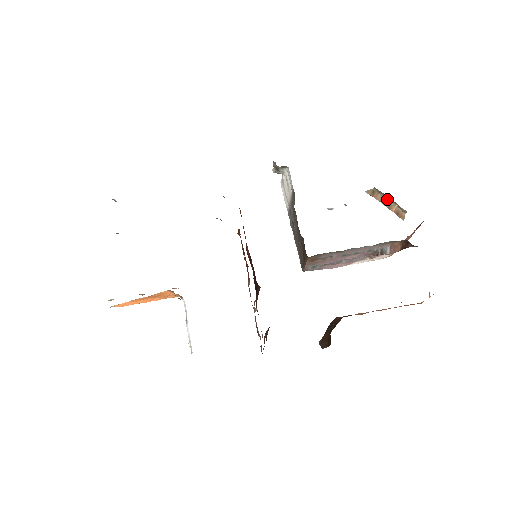
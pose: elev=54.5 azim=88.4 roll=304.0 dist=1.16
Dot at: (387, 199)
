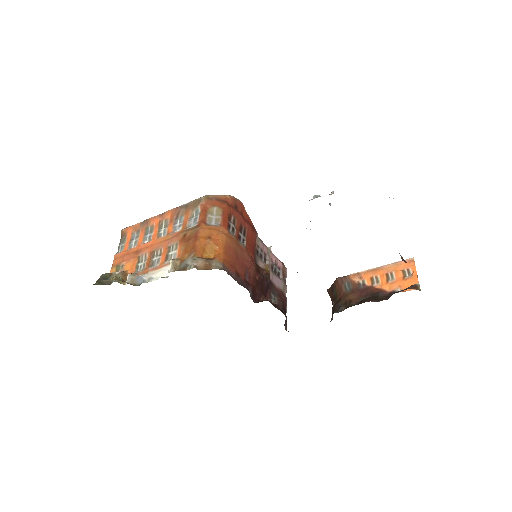
Dot at: occluded
